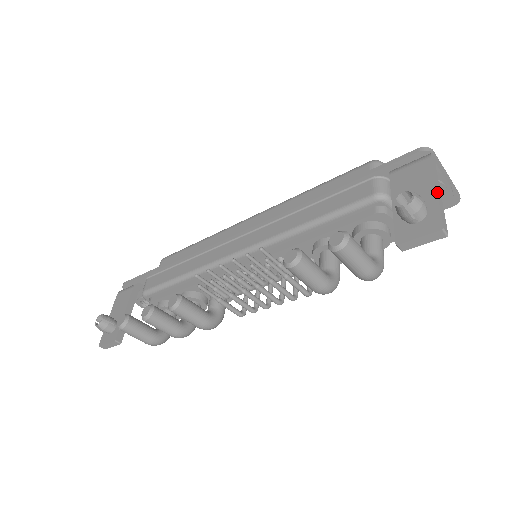
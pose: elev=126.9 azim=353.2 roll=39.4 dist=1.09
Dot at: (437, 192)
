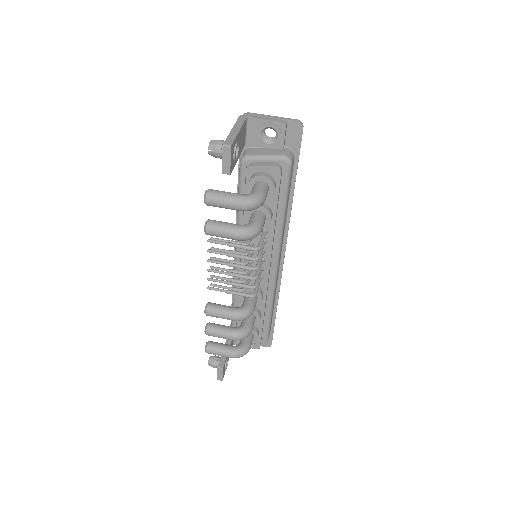
Dot at: (231, 130)
